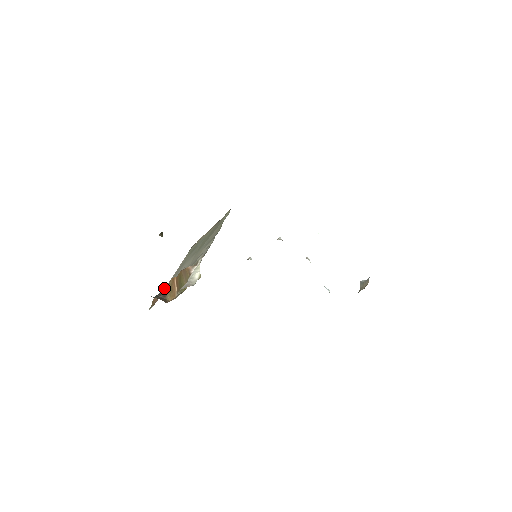
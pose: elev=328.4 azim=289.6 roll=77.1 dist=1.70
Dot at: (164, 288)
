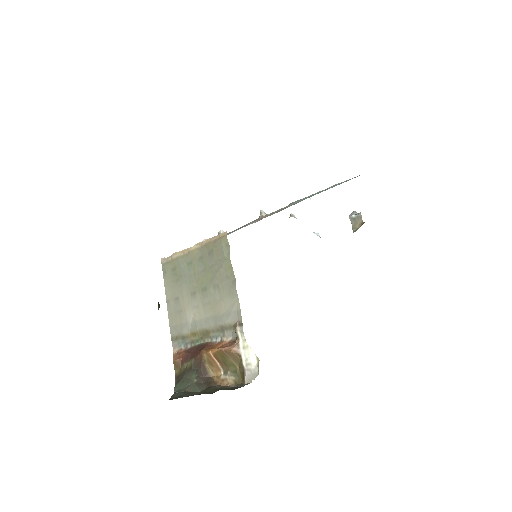
Dot at: (194, 360)
